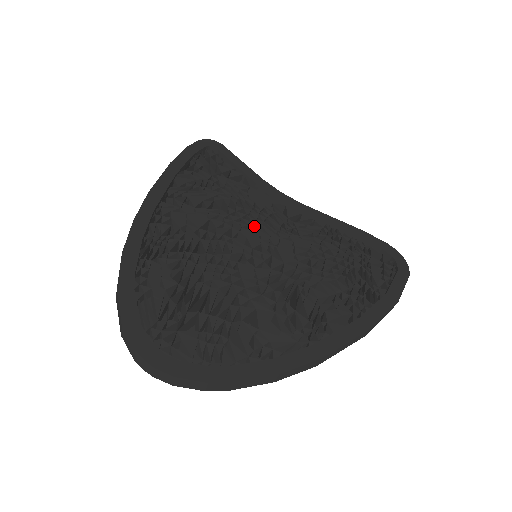
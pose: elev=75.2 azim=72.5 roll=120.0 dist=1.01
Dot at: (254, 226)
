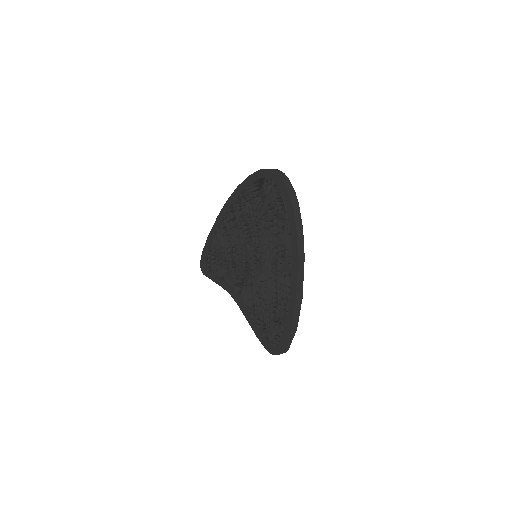
Dot at: occluded
